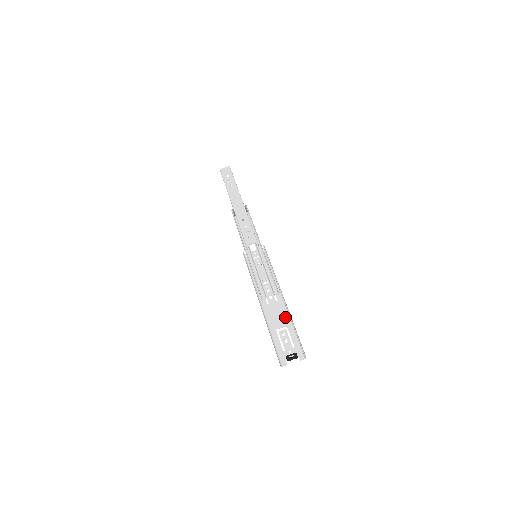
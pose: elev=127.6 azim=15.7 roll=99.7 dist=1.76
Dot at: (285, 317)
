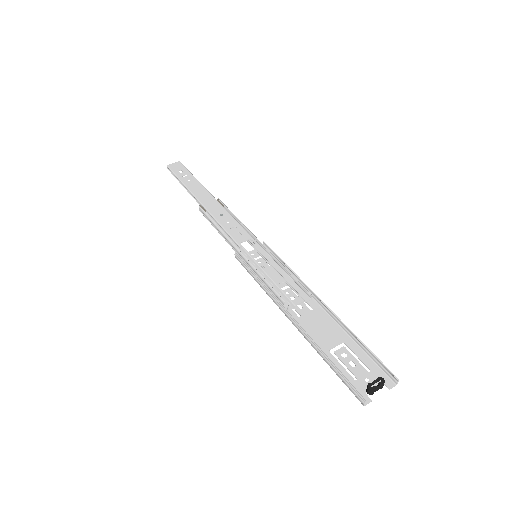
Dot at: (335, 329)
